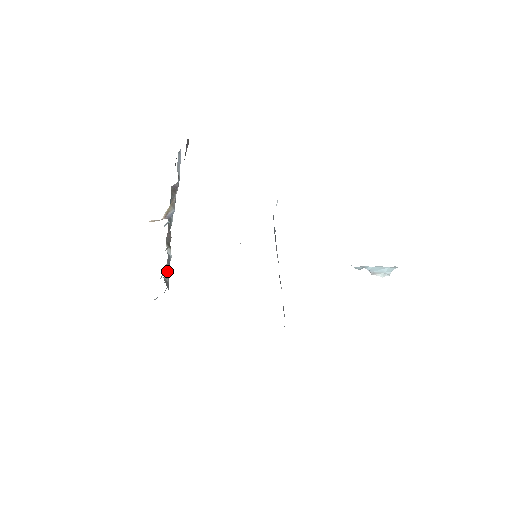
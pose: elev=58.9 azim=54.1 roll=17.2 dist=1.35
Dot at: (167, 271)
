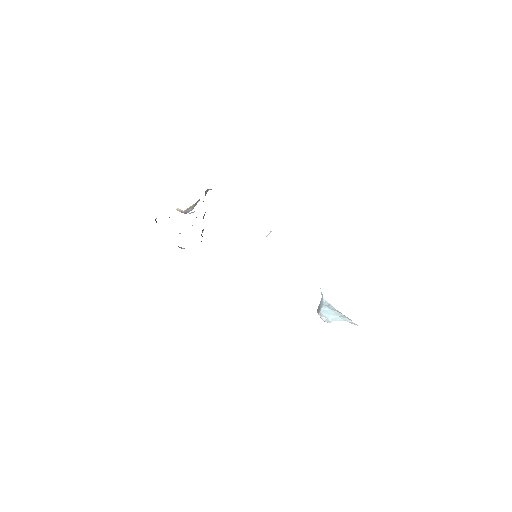
Dot at: occluded
